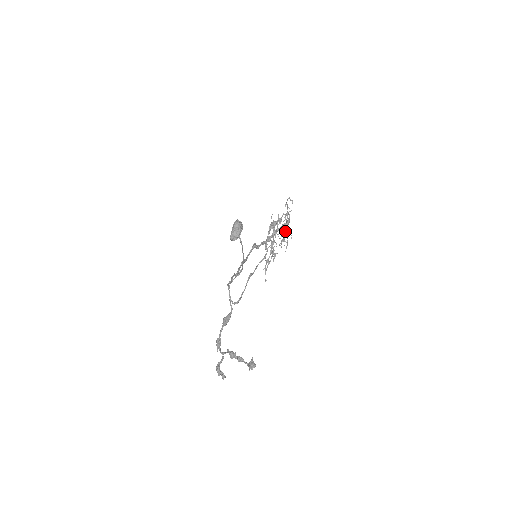
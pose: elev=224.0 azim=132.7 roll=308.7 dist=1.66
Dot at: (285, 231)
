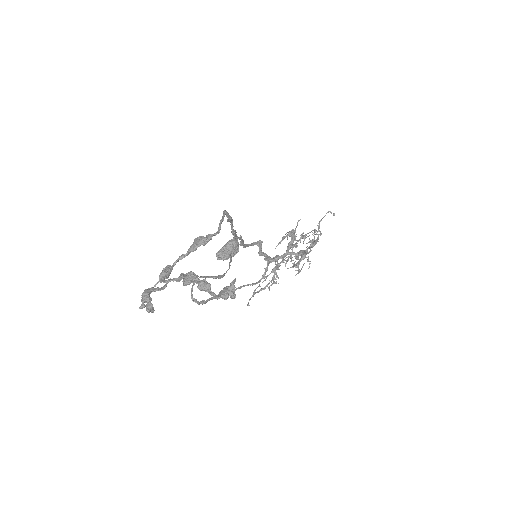
Dot at: (304, 254)
